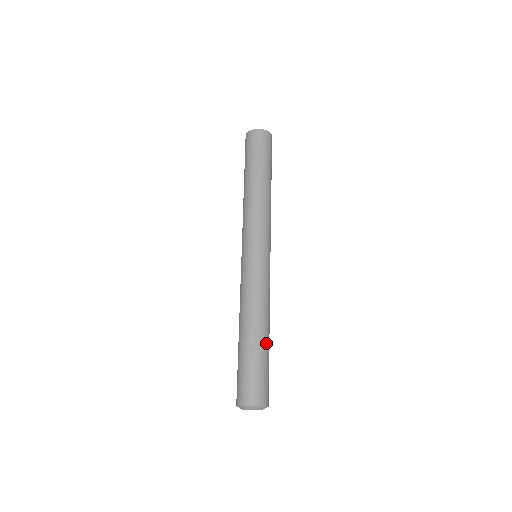
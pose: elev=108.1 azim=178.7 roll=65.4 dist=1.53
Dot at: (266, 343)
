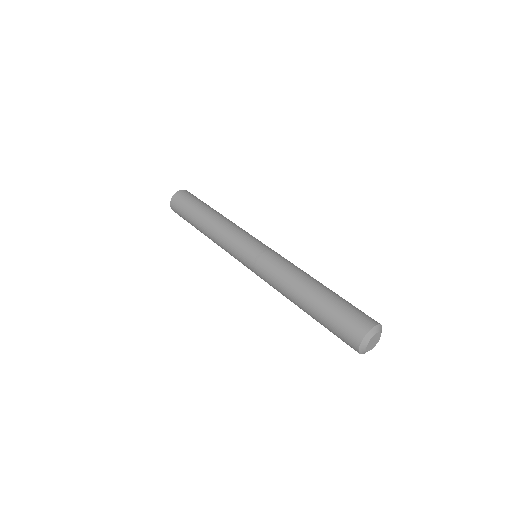
Dot at: occluded
